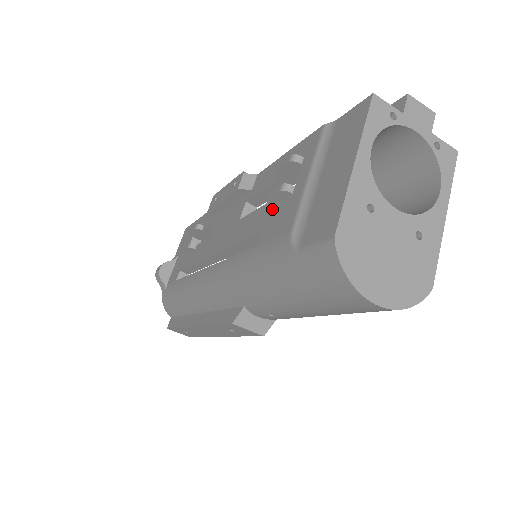
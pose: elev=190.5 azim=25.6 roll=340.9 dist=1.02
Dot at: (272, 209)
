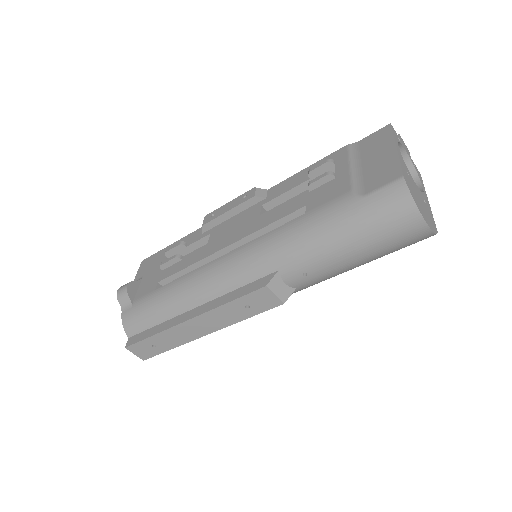
Dot at: (312, 192)
